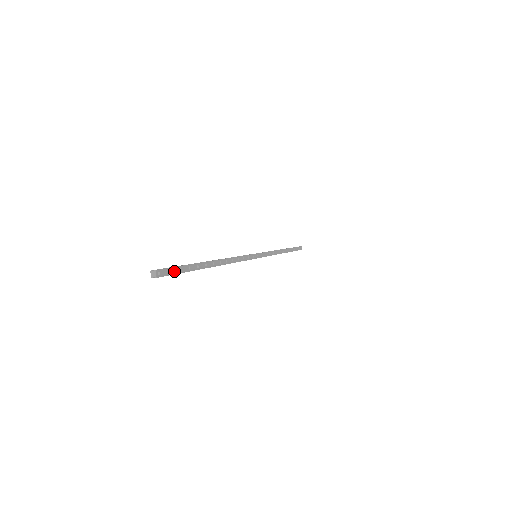
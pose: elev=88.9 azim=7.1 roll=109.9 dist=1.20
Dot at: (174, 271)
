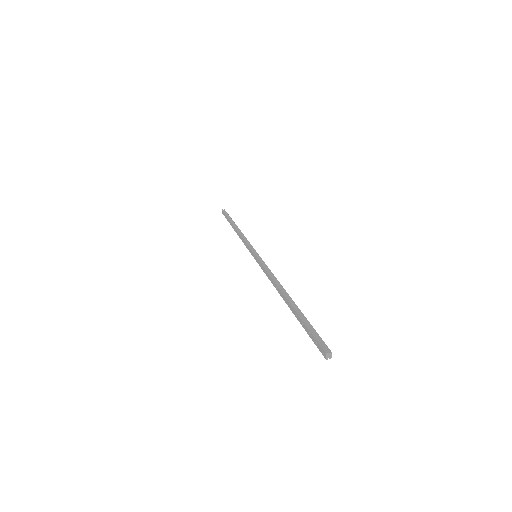
Dot at: (318, 338)
